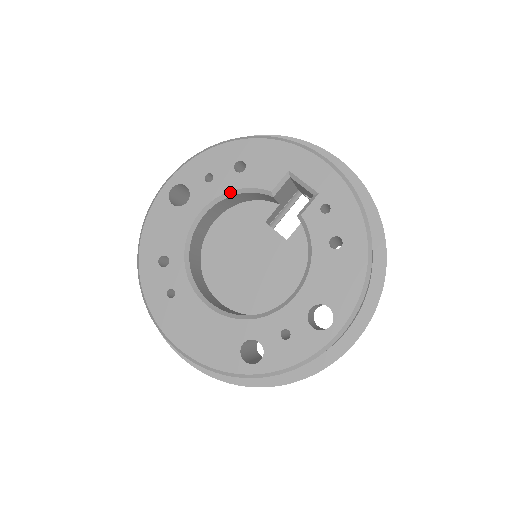
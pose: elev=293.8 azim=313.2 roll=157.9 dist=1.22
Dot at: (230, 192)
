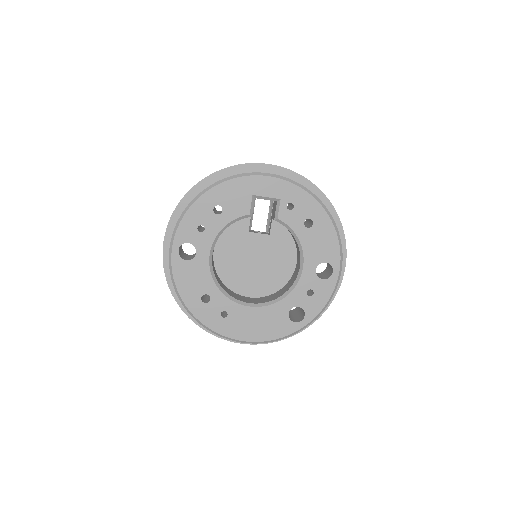
Dot at: (222, 230)
